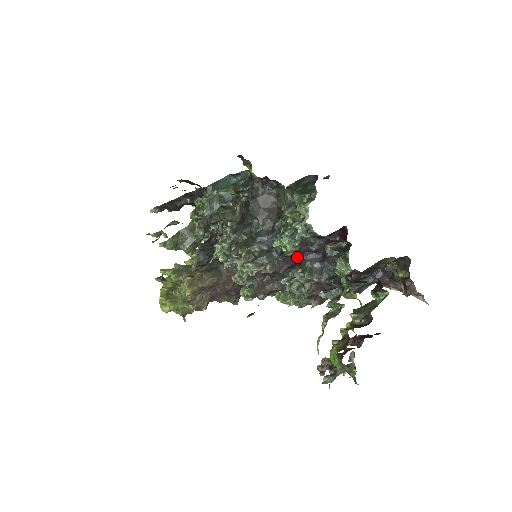
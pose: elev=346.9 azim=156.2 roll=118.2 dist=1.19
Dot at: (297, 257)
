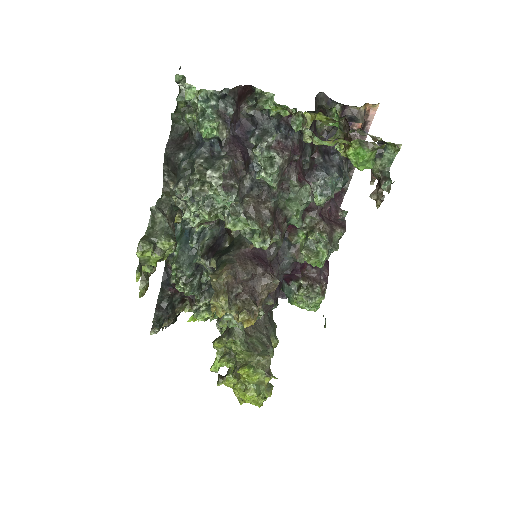
Dot at: (238, 143)
